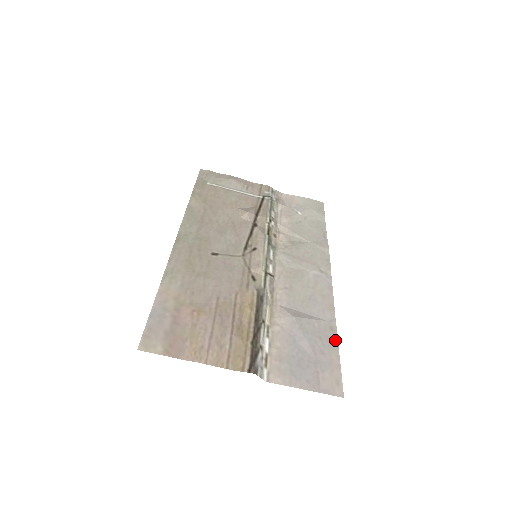
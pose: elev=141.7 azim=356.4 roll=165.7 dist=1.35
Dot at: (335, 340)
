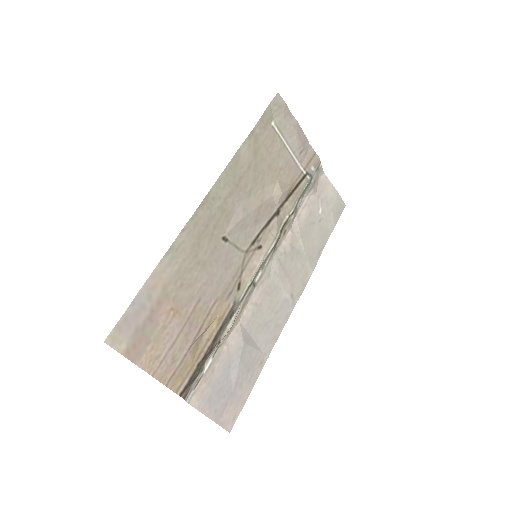
Dot at: (257, 376)
